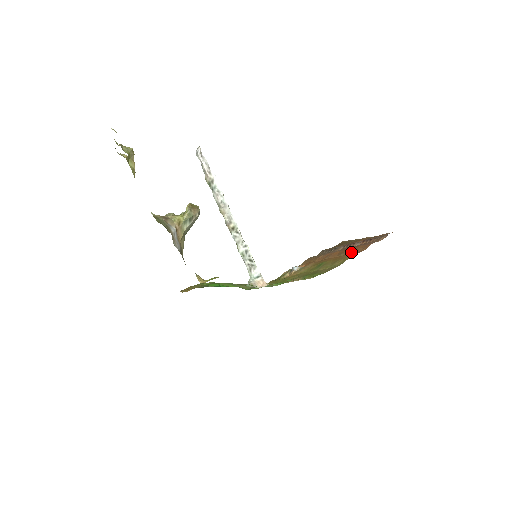
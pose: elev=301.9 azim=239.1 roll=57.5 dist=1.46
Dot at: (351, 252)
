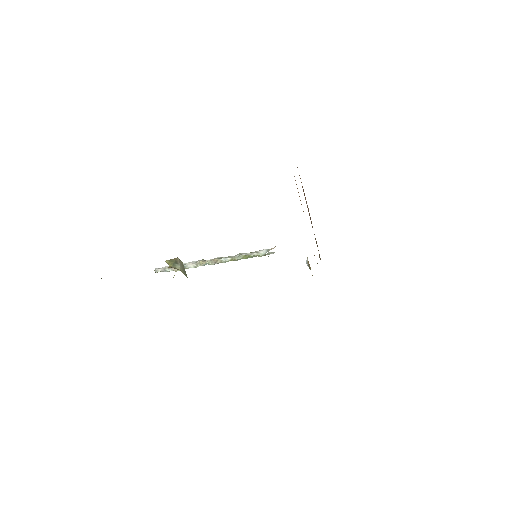
Dot at: occluded
